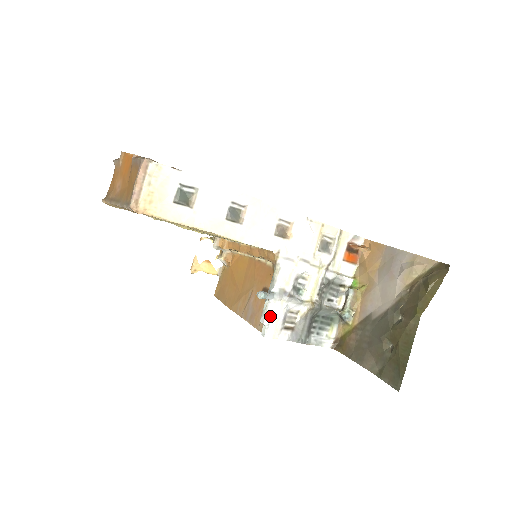
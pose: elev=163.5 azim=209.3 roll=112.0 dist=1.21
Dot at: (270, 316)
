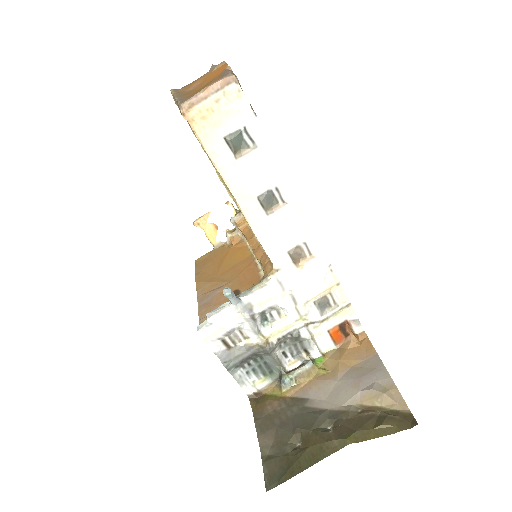
Dot at: (219, 318)
